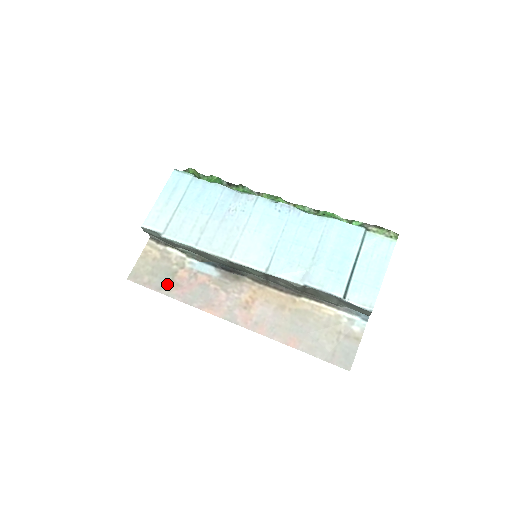
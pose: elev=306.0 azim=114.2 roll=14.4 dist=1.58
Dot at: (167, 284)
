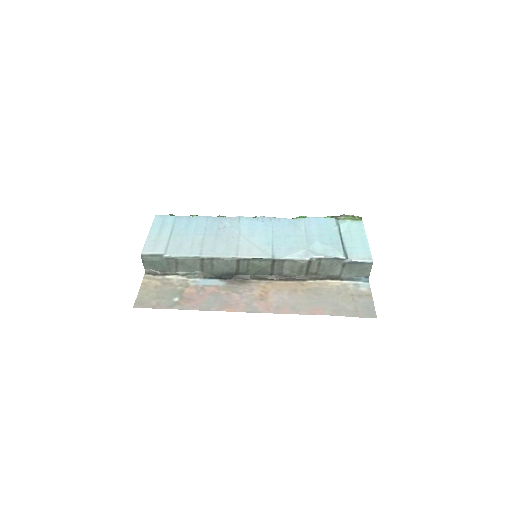
Dot at: (177, 301)
